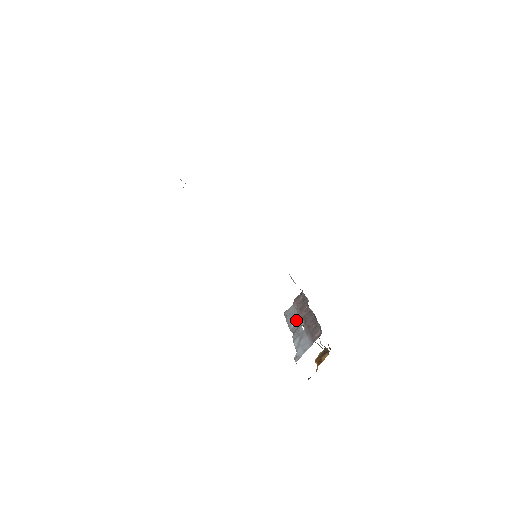
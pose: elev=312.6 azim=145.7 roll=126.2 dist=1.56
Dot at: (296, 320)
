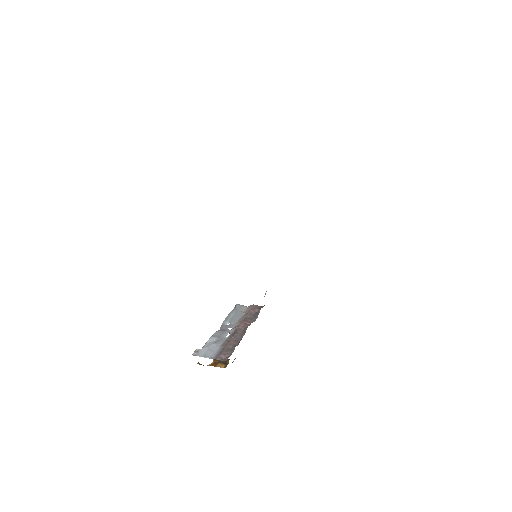
Dot at: (233, 322)
